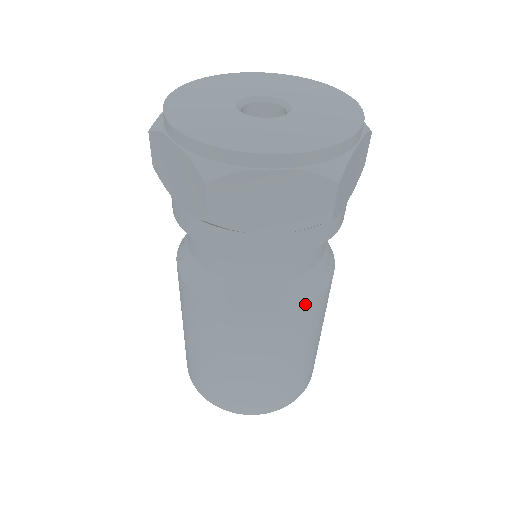
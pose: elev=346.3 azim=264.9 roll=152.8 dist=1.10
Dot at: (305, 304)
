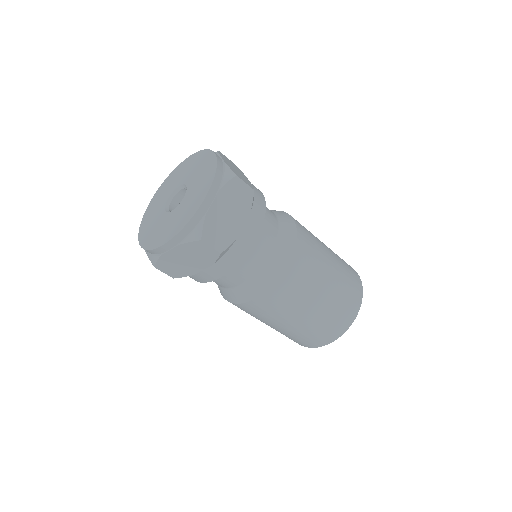
Dot at: (272, 286)
